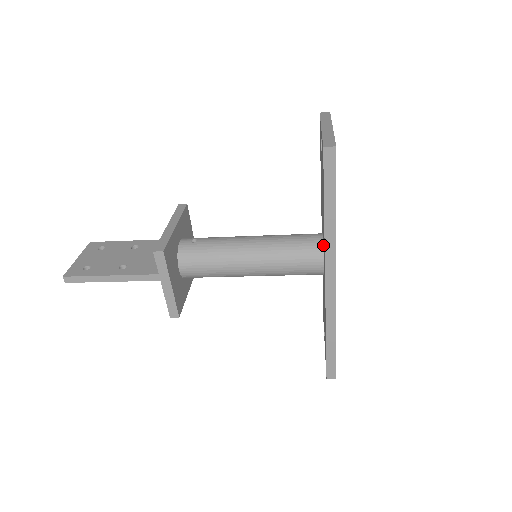
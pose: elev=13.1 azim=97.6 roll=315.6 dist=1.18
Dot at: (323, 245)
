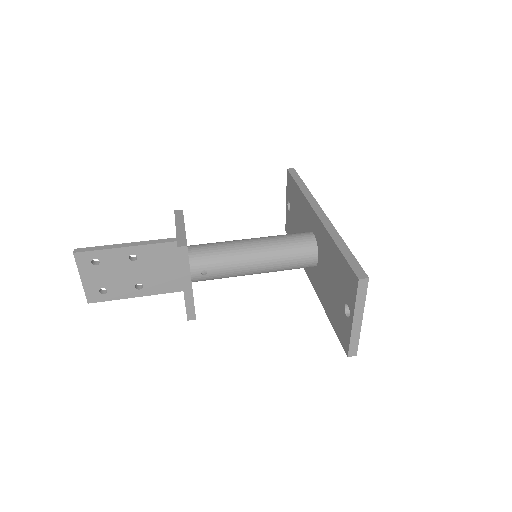
Dot at: (316, 267)
